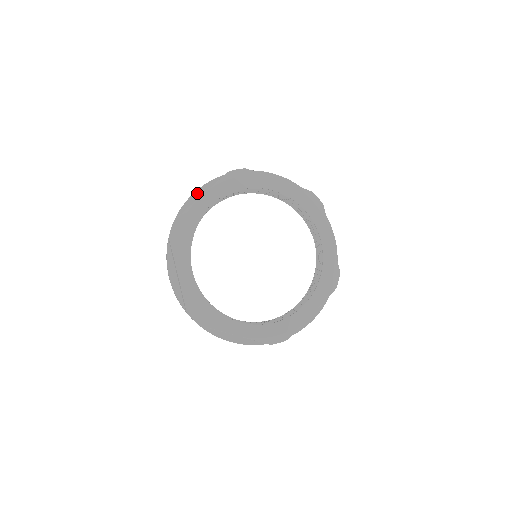
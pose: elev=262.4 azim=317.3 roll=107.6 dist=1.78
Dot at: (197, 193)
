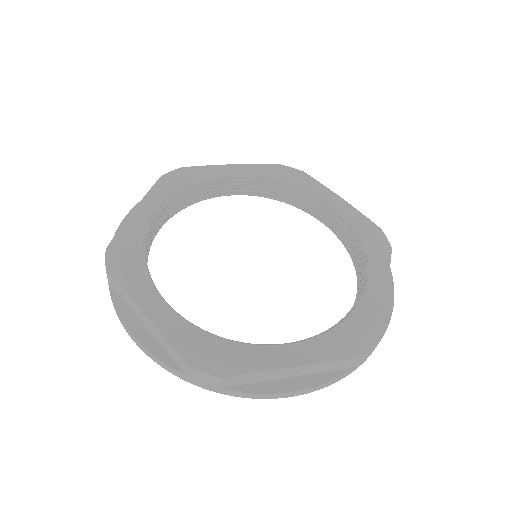
Dot at: occluded
